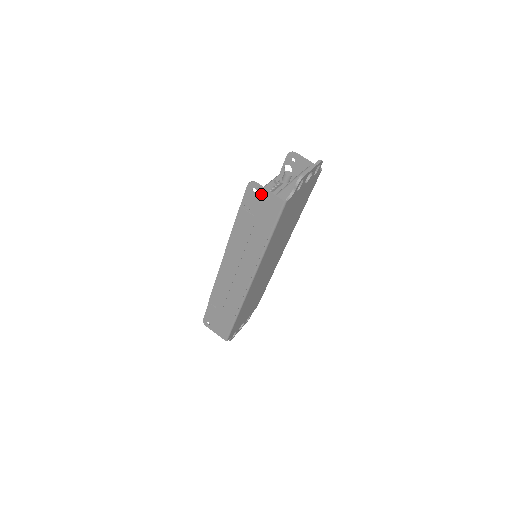
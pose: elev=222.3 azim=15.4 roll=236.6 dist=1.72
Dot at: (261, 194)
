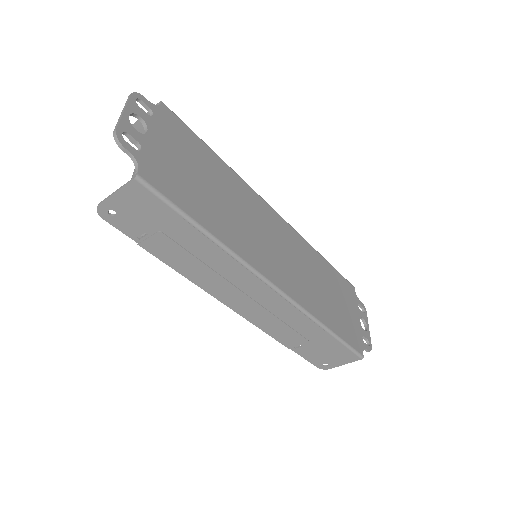
Dot at: (119, 207)
